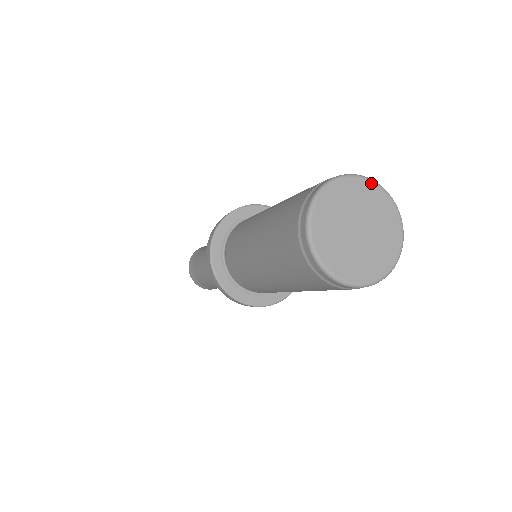
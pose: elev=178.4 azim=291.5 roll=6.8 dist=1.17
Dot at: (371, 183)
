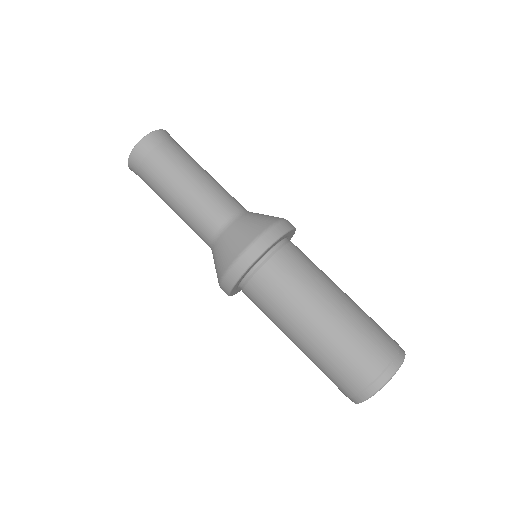
Dot at: (401, 364)
